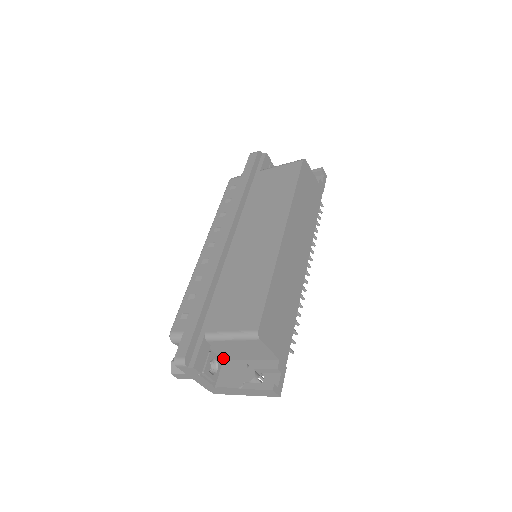
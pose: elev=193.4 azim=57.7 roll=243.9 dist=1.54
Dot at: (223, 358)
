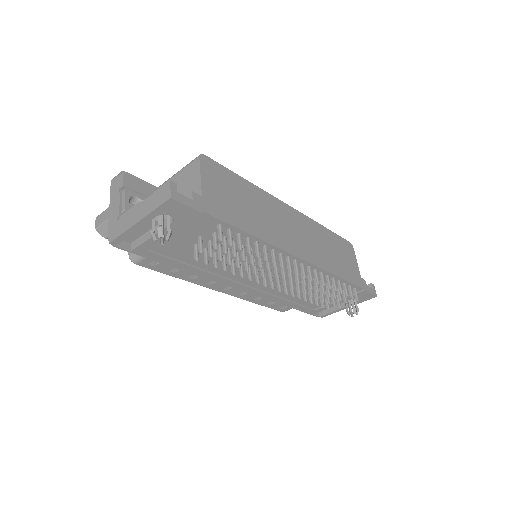
Dot at: occluded
